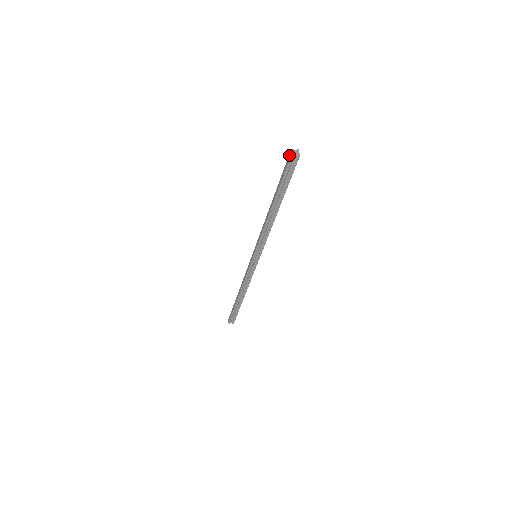
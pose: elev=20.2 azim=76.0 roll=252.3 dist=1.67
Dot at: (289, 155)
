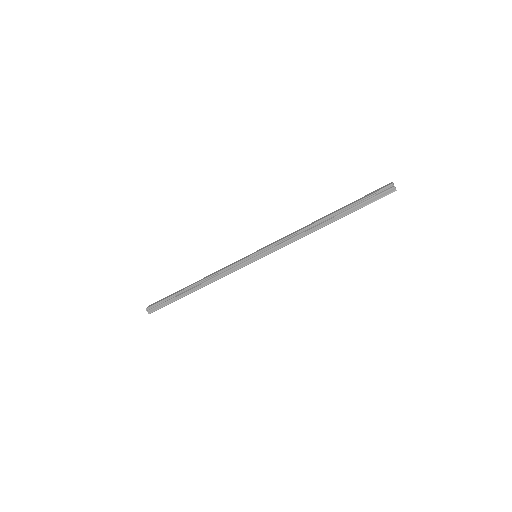
Dot at: (387, 184)
